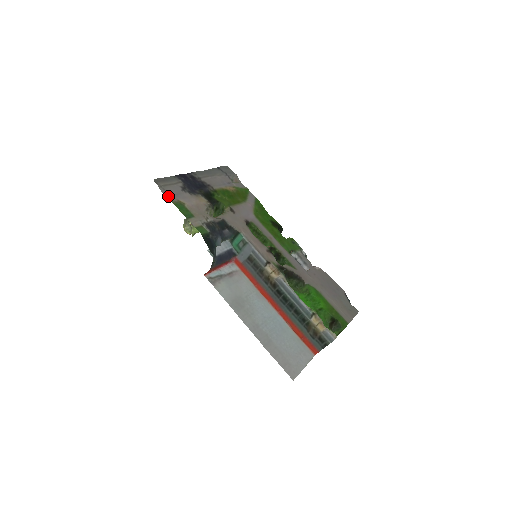
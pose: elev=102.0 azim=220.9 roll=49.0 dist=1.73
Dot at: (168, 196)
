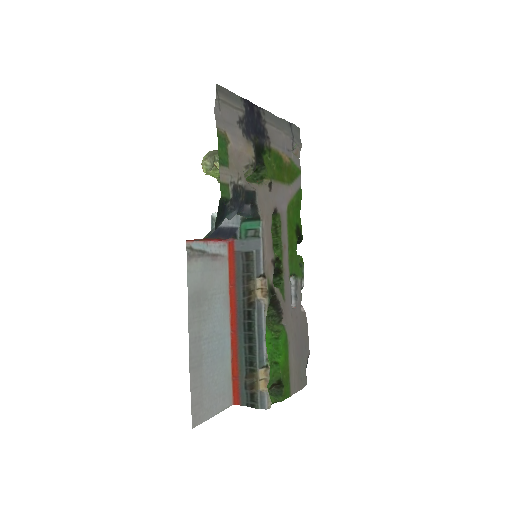
Dot at: (218, 118)
